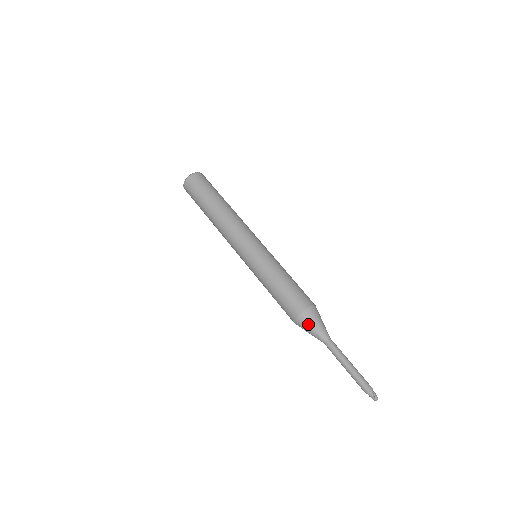
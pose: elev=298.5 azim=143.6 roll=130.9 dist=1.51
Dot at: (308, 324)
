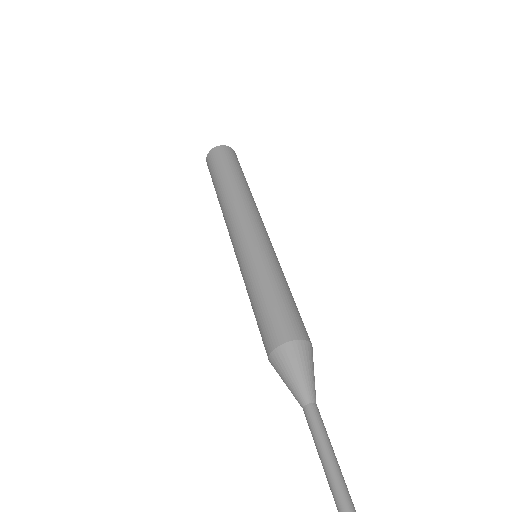
Dot at: (295, 362)
